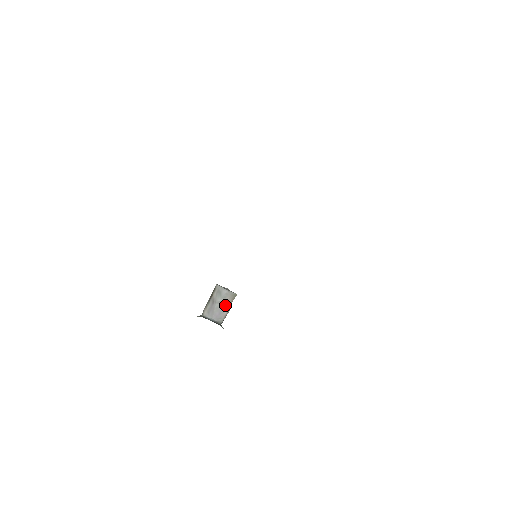
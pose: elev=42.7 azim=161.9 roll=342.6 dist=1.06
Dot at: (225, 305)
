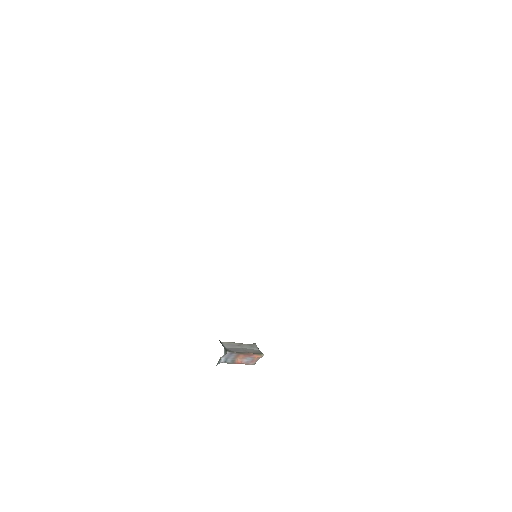
Dot at: (246, 351)
